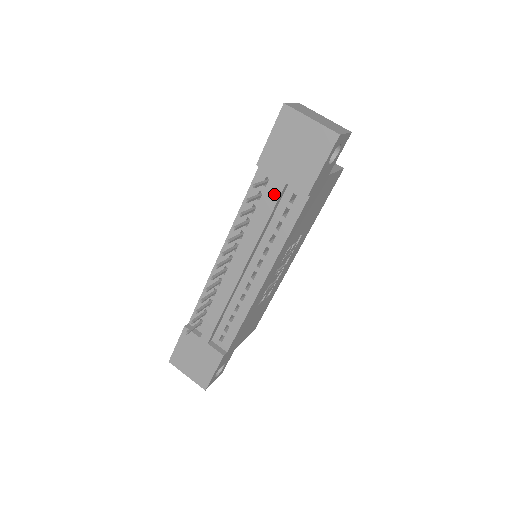
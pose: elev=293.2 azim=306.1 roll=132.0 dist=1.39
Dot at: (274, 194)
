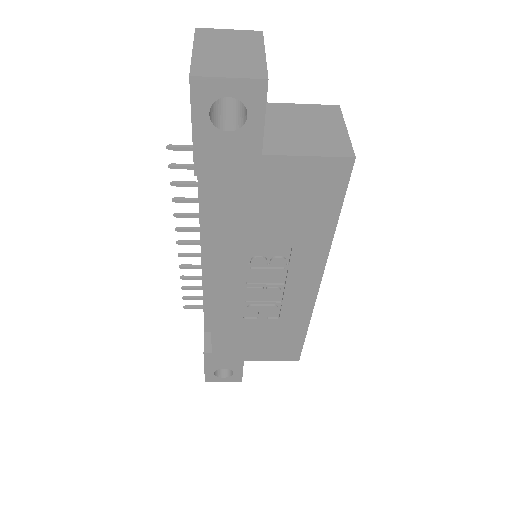
Dot at: occluded
